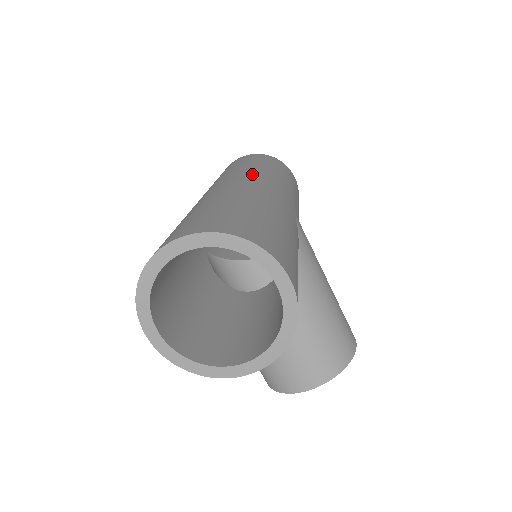
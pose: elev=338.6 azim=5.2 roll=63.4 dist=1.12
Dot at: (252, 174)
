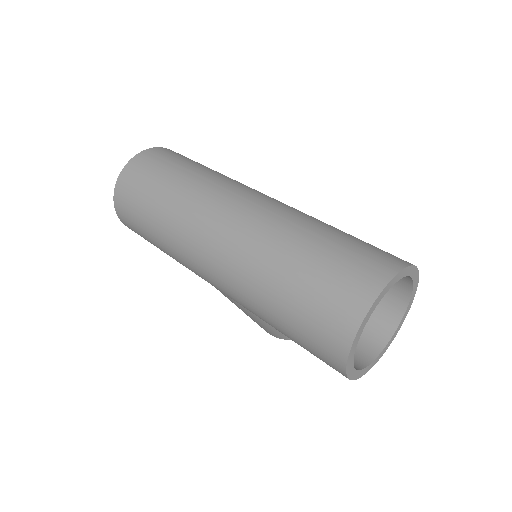
Dot at: (228, 189)
